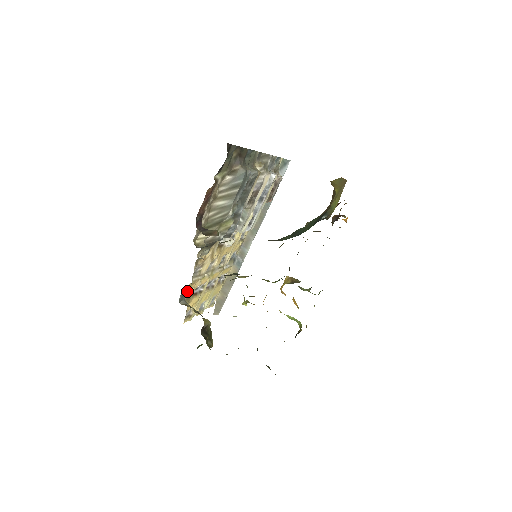
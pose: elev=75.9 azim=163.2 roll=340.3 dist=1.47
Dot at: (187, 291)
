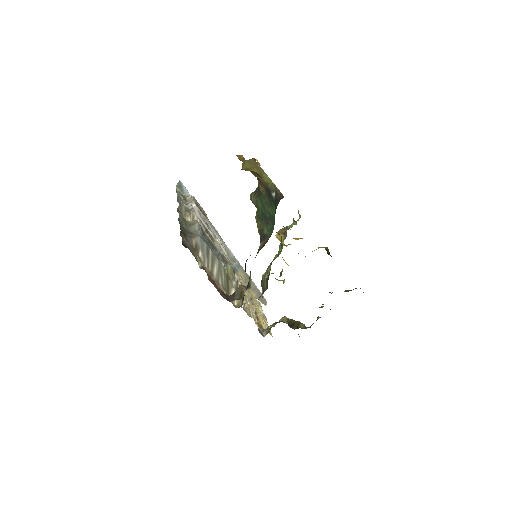
Dot at: occluded
